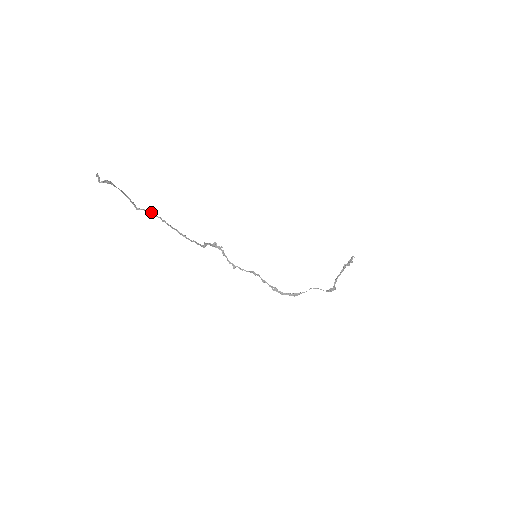
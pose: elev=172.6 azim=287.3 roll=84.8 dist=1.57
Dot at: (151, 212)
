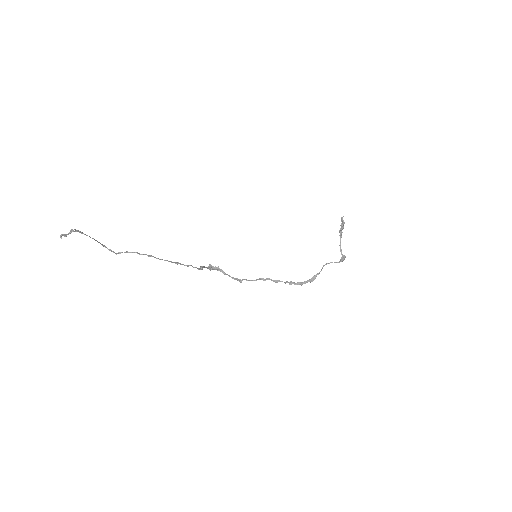
Dot at: (133, 252)
